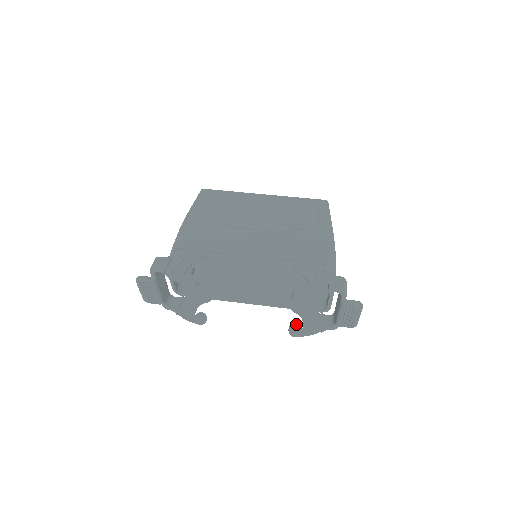
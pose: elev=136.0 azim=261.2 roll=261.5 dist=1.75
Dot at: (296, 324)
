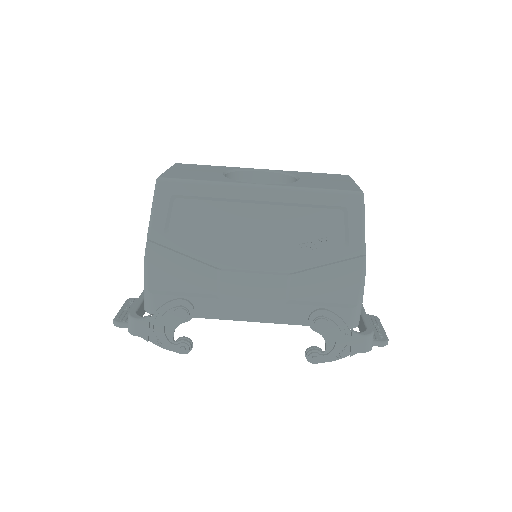
Dot at: occluded
